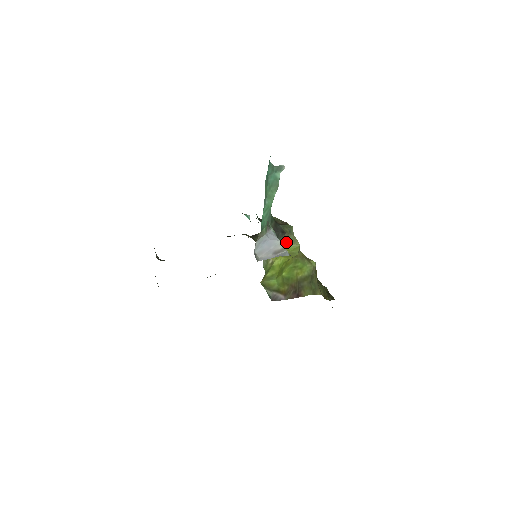
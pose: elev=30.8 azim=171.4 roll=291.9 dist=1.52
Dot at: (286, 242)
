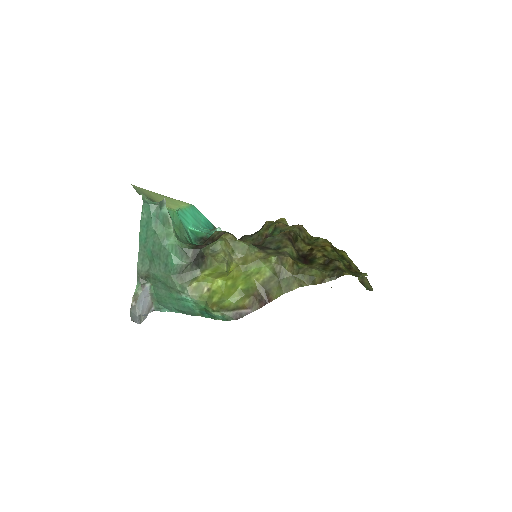
Dot at: (206, 267)
